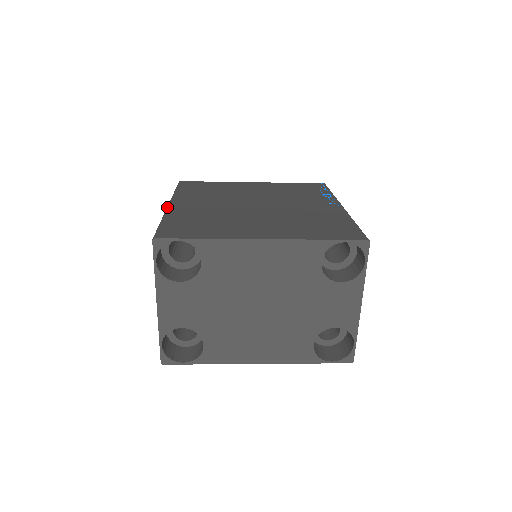
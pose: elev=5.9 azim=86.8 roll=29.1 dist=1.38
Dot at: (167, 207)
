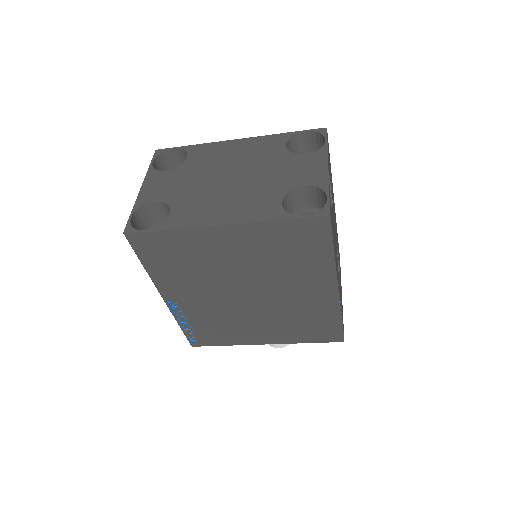
Dot at: occluded
